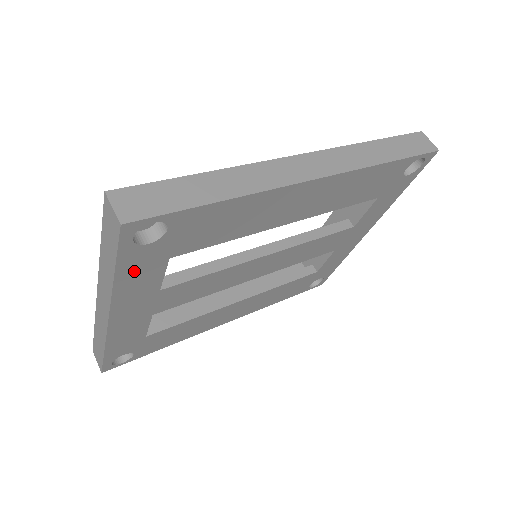
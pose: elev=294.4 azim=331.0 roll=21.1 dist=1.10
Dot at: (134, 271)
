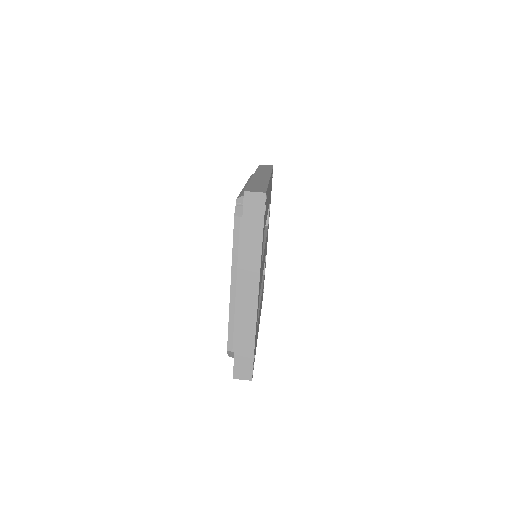
Dot at: occluded
